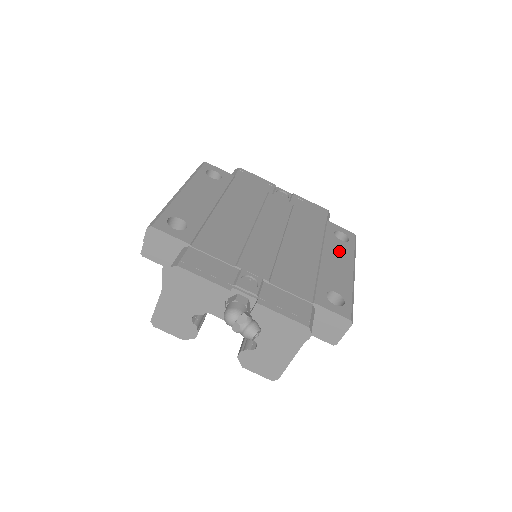
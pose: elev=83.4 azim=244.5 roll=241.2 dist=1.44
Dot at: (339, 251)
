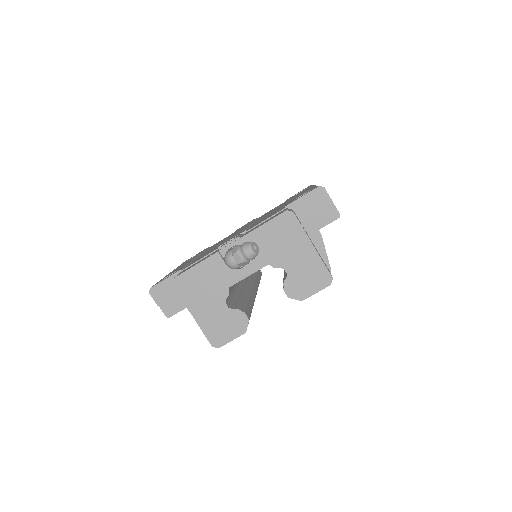
Dot at: (299, 193)
